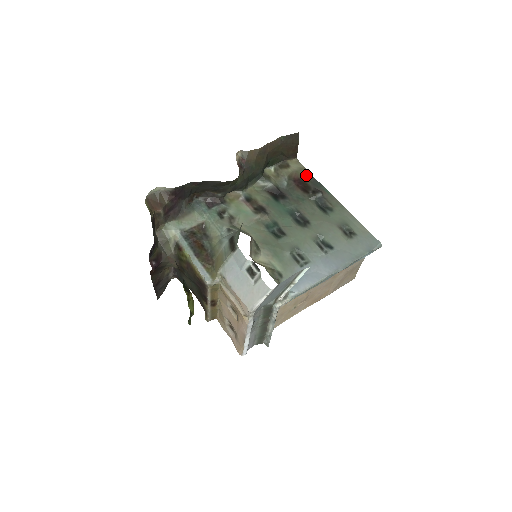
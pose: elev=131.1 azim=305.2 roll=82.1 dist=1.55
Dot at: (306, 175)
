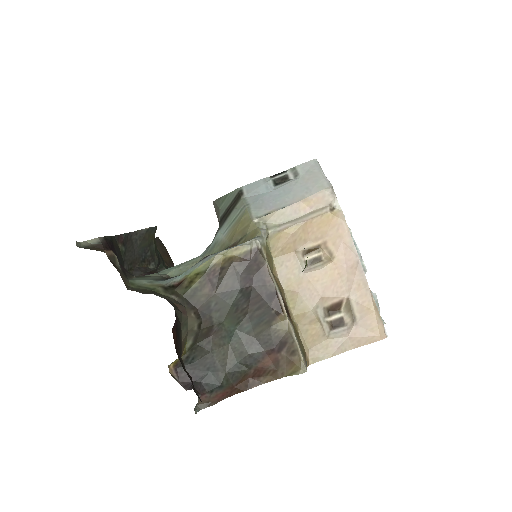
Dot at: occluded
